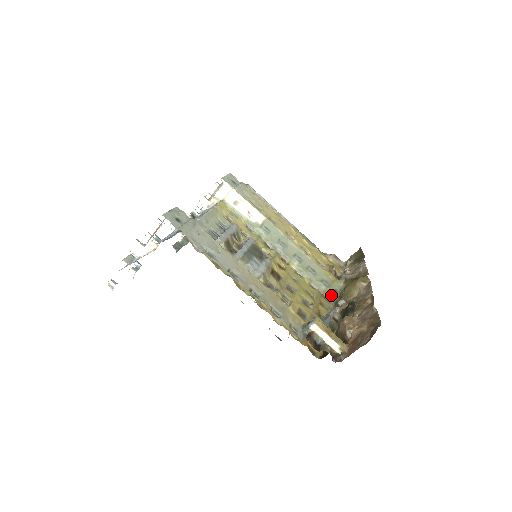
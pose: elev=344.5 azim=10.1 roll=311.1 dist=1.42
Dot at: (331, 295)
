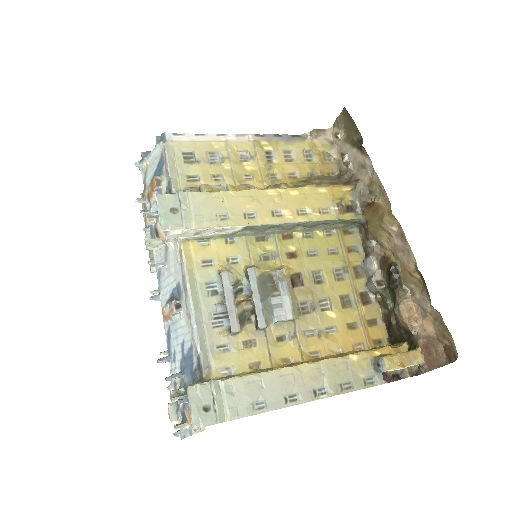
Dot at: (351, 225)
